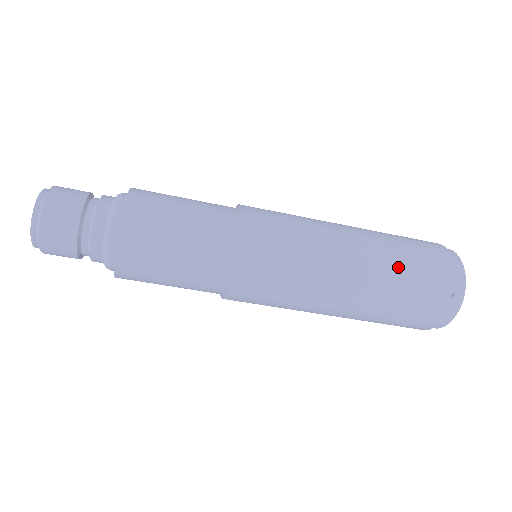
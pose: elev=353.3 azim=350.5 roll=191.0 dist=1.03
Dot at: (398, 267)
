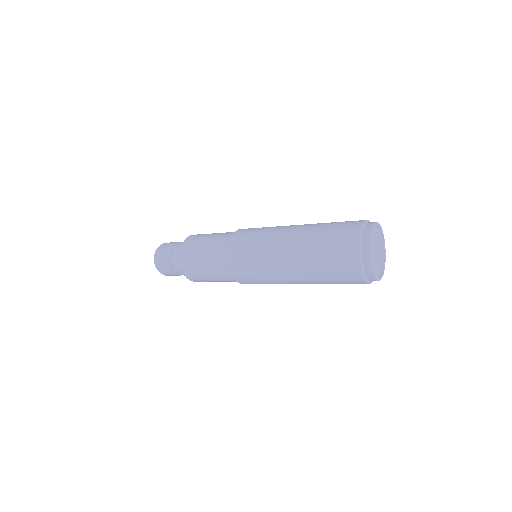
Dot at: (323, 225)
